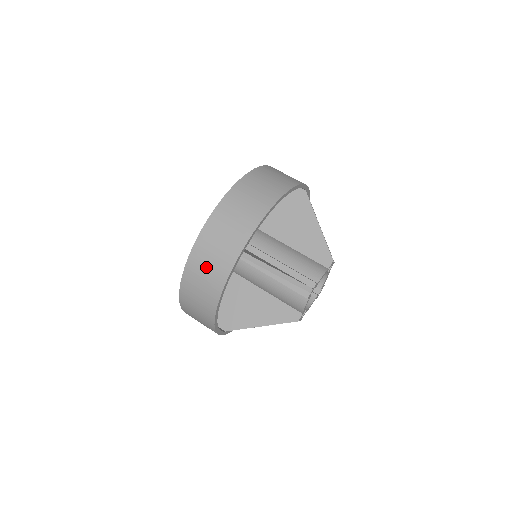
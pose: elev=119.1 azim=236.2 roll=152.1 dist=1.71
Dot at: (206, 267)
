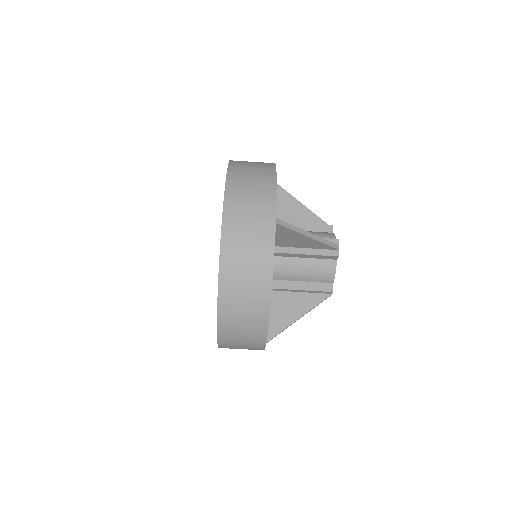
Dot at: occluded
